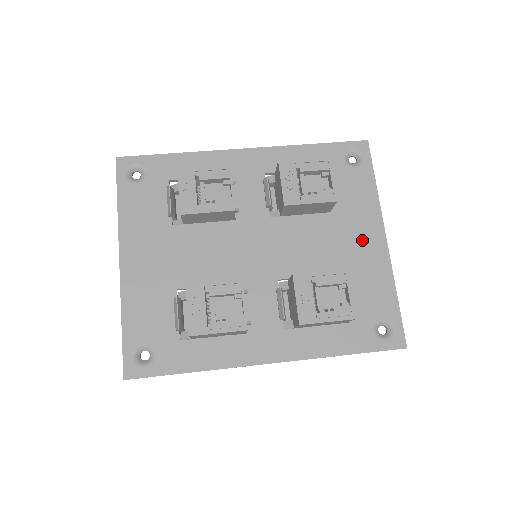
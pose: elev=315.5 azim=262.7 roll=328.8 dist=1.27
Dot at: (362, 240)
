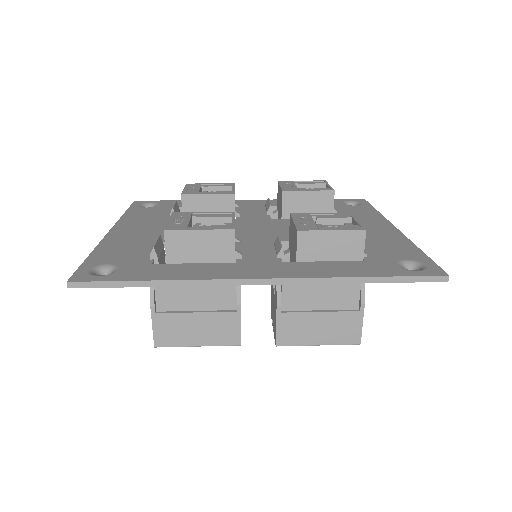
Dot at: (369, 228)
